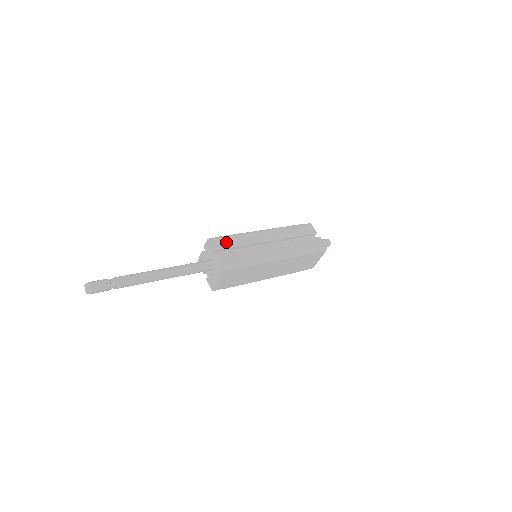
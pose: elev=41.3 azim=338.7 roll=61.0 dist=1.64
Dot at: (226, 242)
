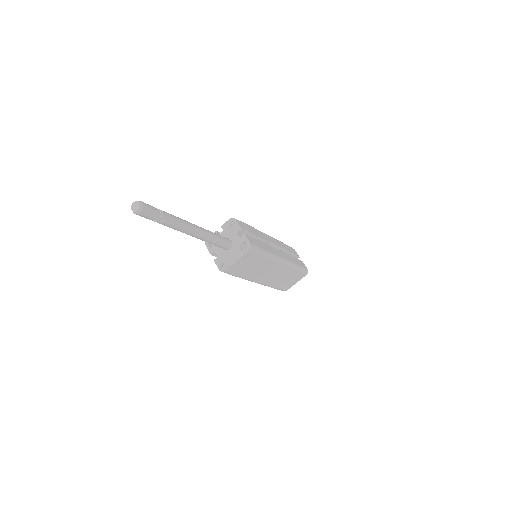
Dot at: (246, 227)
